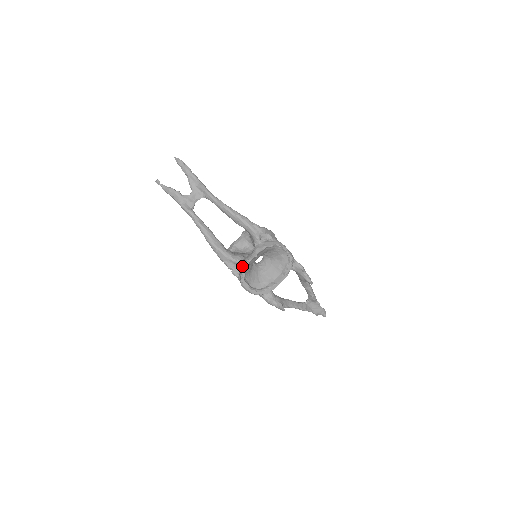
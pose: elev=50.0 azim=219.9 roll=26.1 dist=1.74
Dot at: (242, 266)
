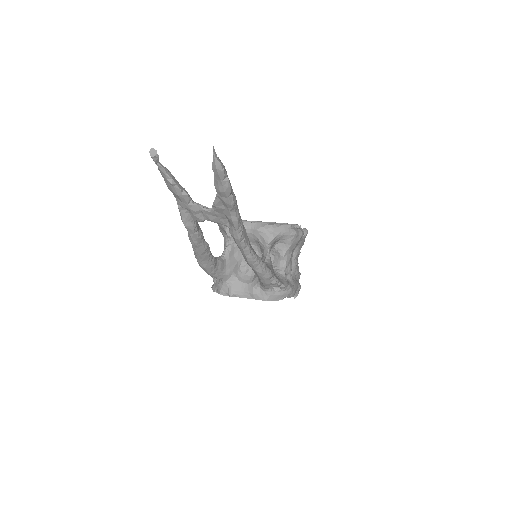
Dot at: (224, 291)
